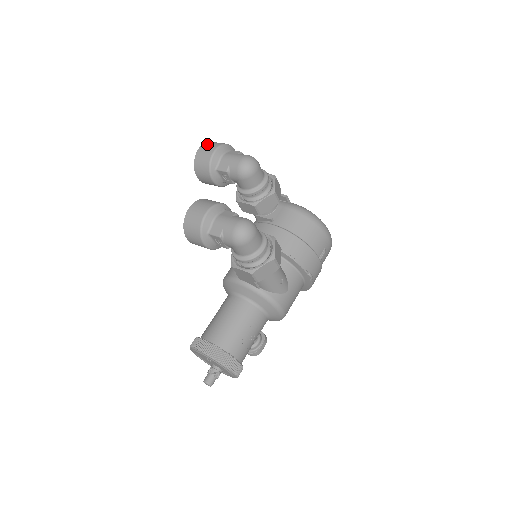
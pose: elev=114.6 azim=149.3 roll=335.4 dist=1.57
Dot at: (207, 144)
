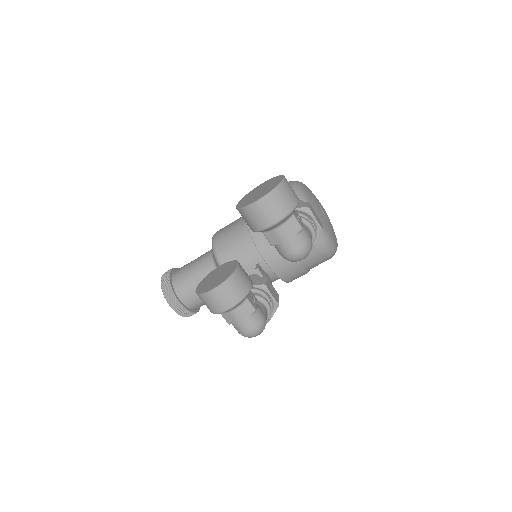
Dot at: (269, 203)
